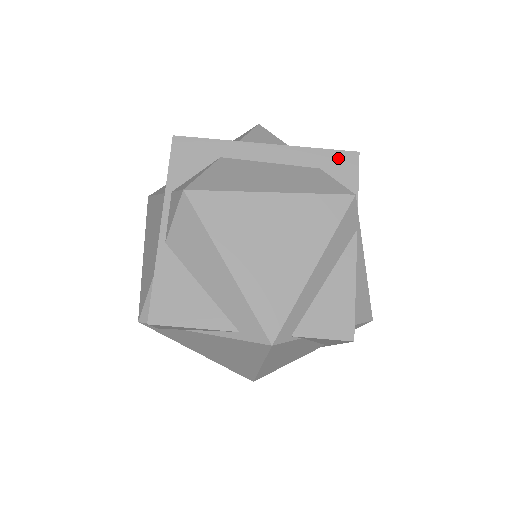
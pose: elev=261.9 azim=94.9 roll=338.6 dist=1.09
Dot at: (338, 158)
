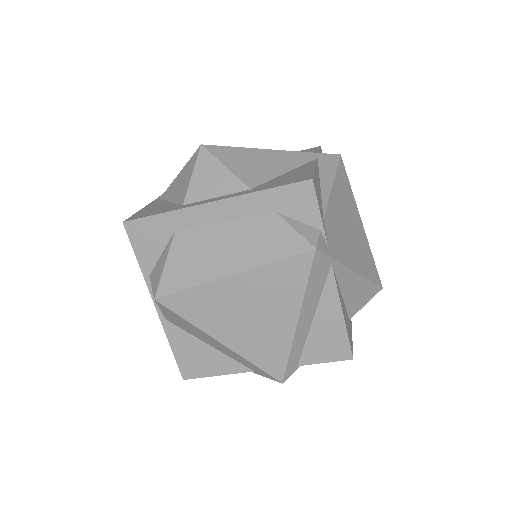
Dot at: (291, 194)
